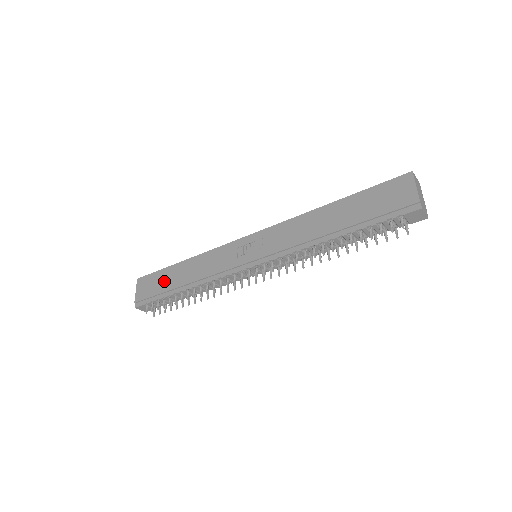
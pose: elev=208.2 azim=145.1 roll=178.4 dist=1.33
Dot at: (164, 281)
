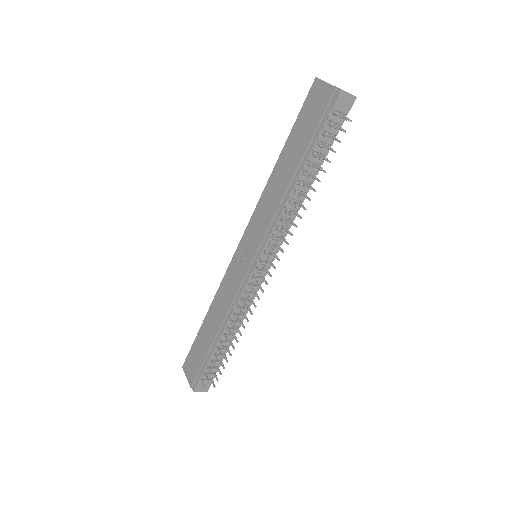
Dot at: (201, 346)
